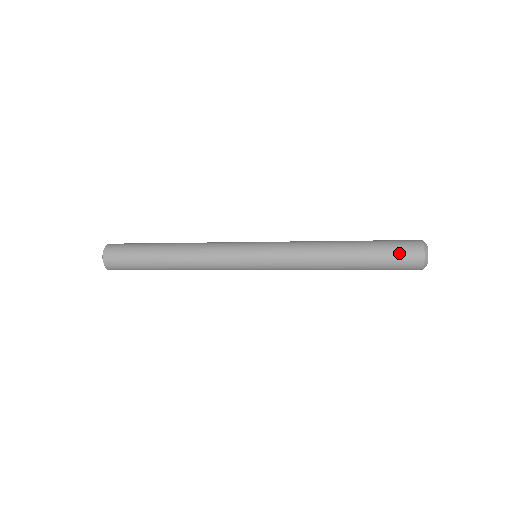
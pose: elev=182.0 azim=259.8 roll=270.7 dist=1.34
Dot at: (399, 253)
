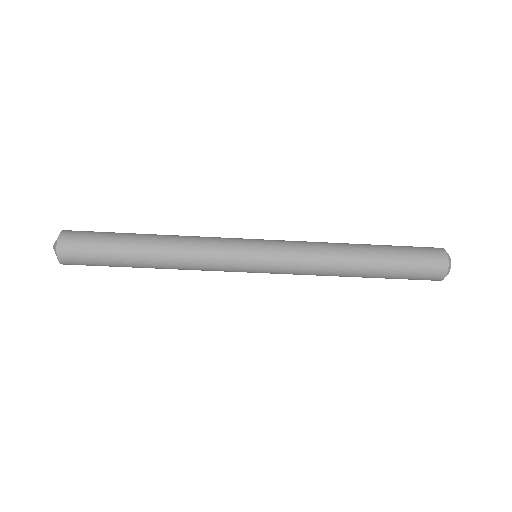
Dot at: (422, 263)
